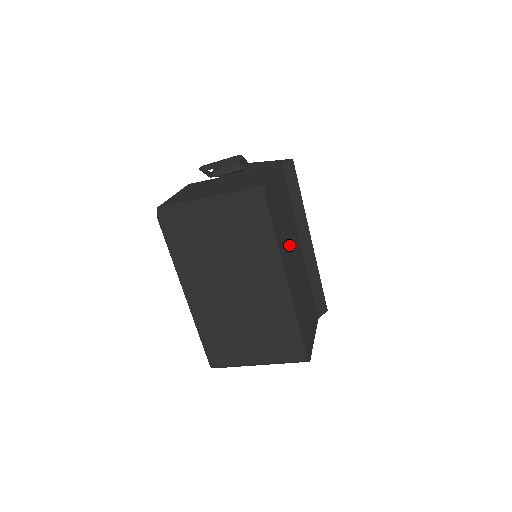
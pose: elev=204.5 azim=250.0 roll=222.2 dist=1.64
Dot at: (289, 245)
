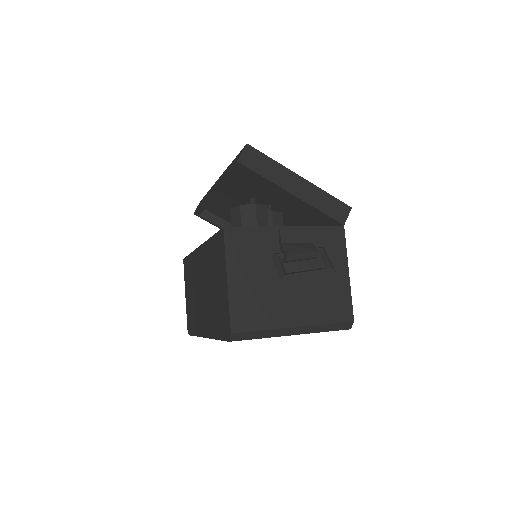
Dot at: occluded
